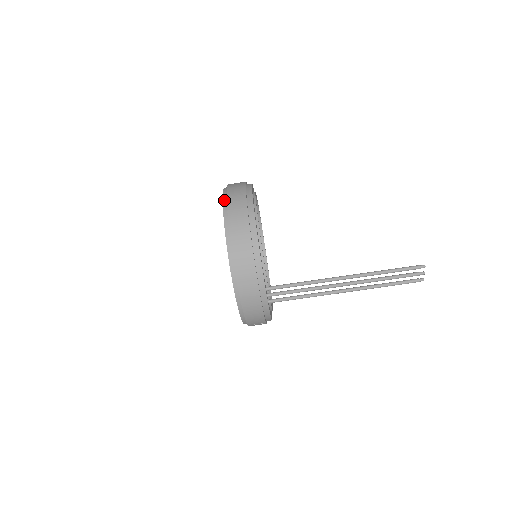
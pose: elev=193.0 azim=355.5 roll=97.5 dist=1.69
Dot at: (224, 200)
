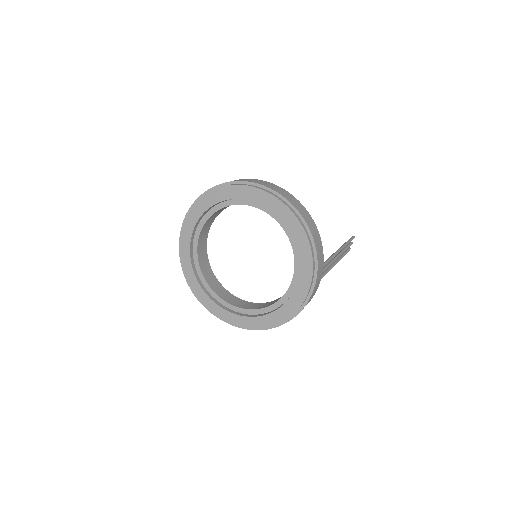
Dot at: (266, 190)
